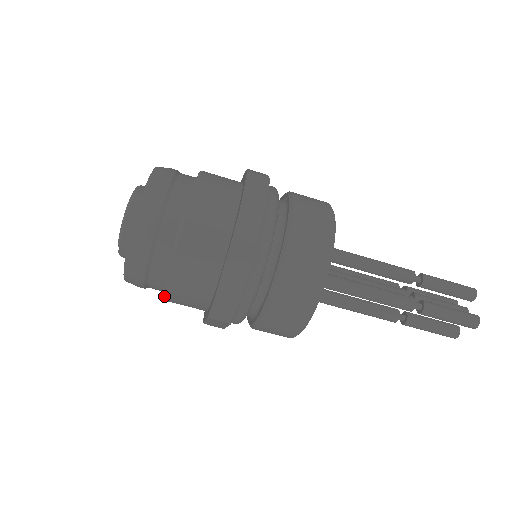
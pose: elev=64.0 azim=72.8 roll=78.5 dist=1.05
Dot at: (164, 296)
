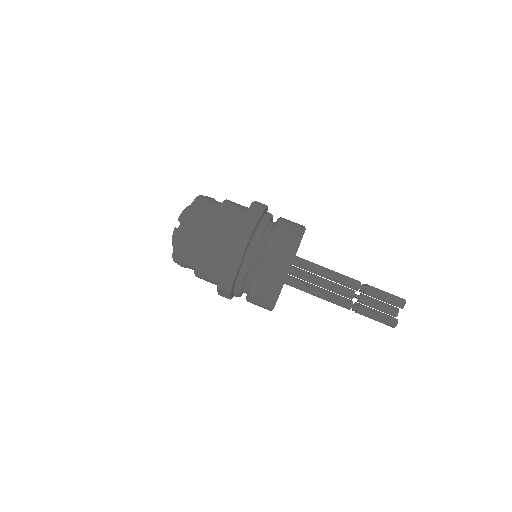
Dot at: (202, 239)
